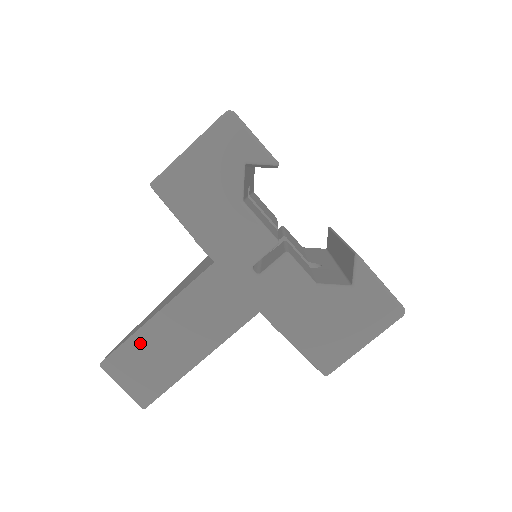
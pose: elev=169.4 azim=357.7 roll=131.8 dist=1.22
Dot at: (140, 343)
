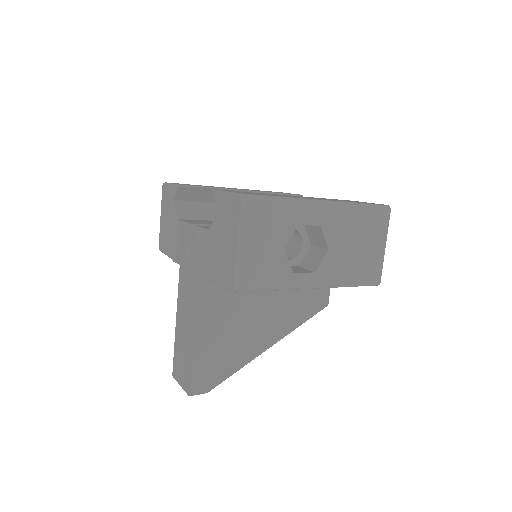
Dot at: (177, 346)
